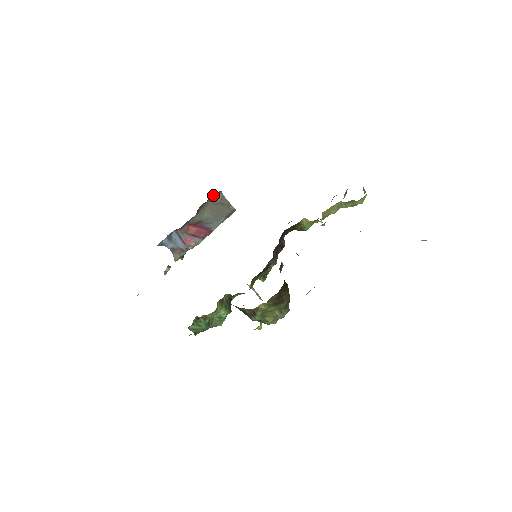
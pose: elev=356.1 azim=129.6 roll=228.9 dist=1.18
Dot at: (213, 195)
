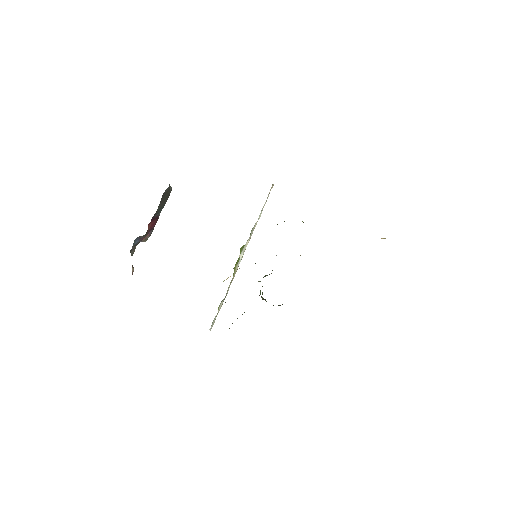
Dot at: (165, 190)
